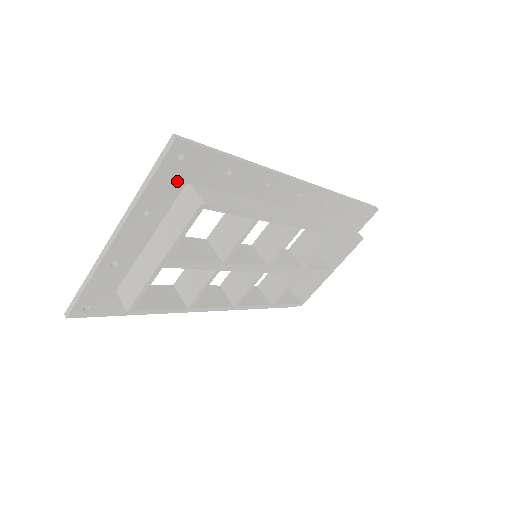
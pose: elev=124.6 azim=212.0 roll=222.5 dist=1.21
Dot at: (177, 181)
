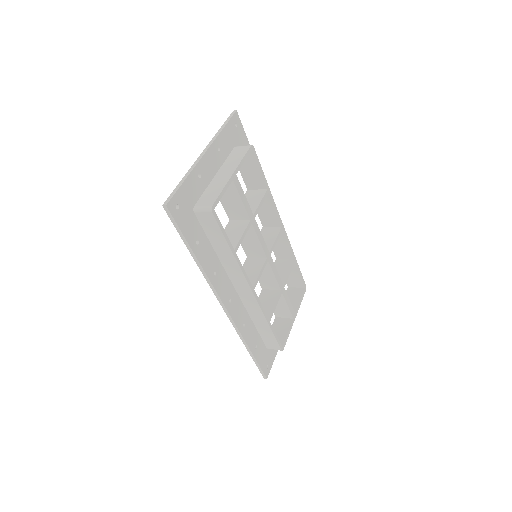
Dot at: (233, 140)
